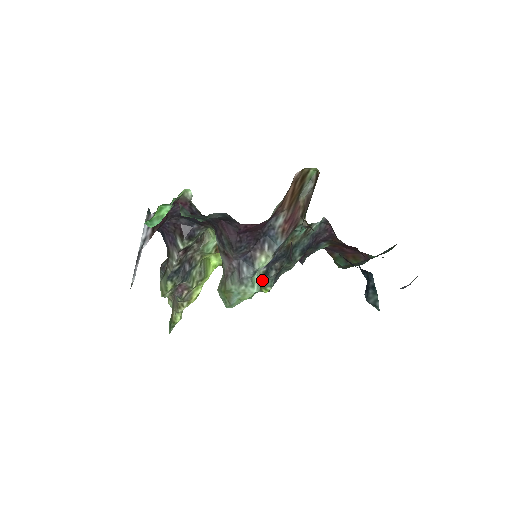
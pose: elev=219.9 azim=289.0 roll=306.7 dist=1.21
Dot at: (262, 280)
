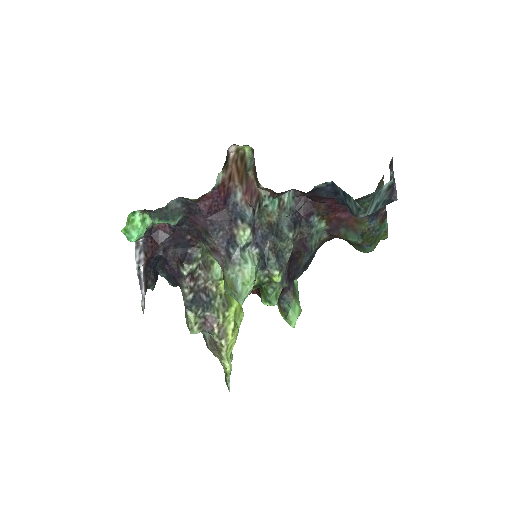
Dot at: (263, 265)
